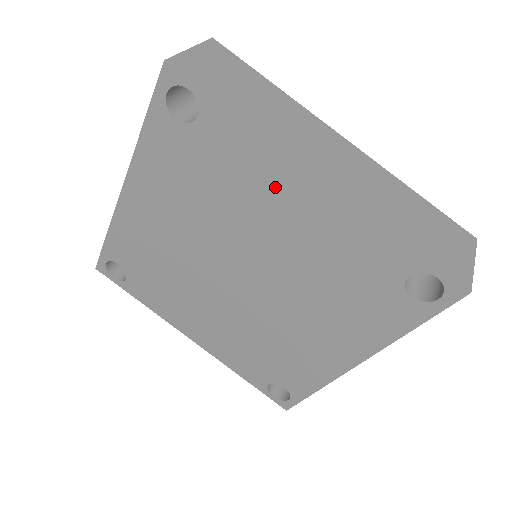
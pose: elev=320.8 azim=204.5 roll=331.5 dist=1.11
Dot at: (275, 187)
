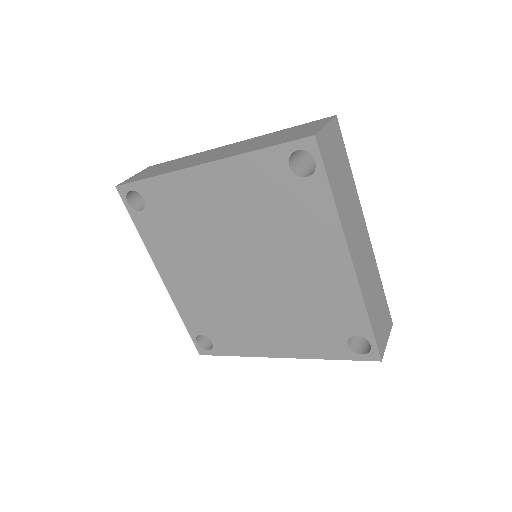
Dot at: (320, 246)
